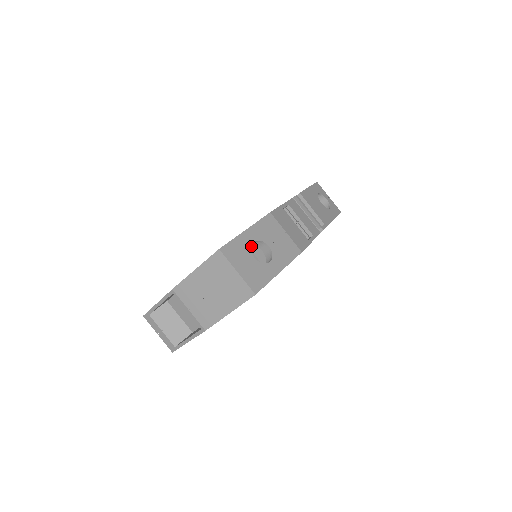
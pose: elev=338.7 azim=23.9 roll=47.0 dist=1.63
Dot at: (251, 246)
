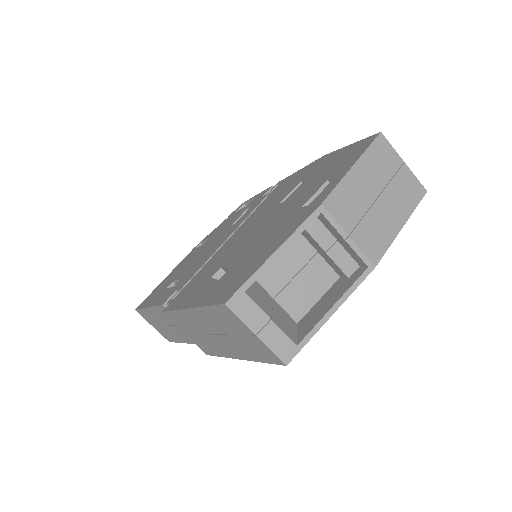
Dot at: occluded
